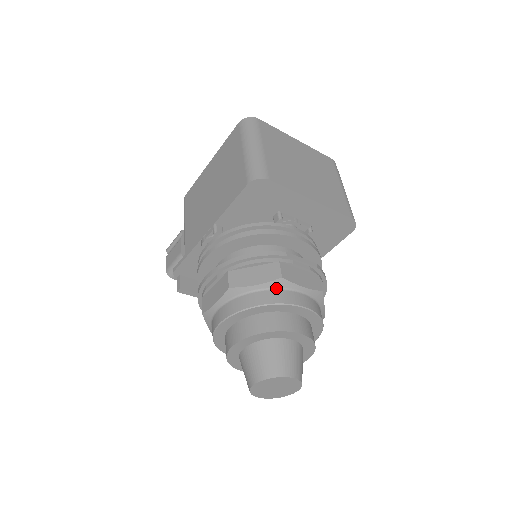
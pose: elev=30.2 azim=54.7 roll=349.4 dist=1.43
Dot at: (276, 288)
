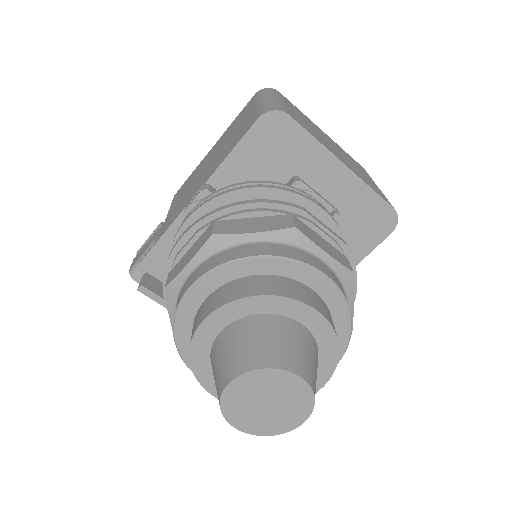
Dot at: (284, 243)
